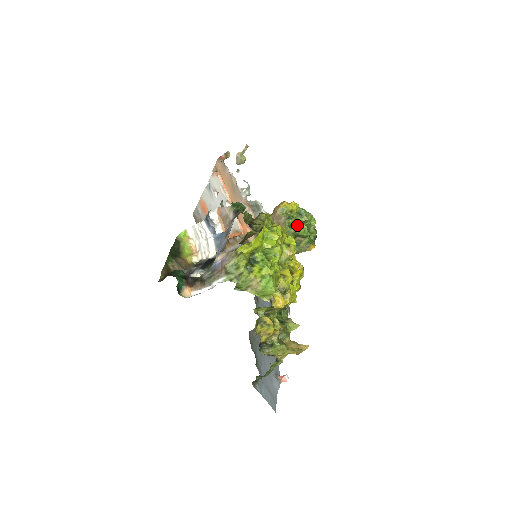
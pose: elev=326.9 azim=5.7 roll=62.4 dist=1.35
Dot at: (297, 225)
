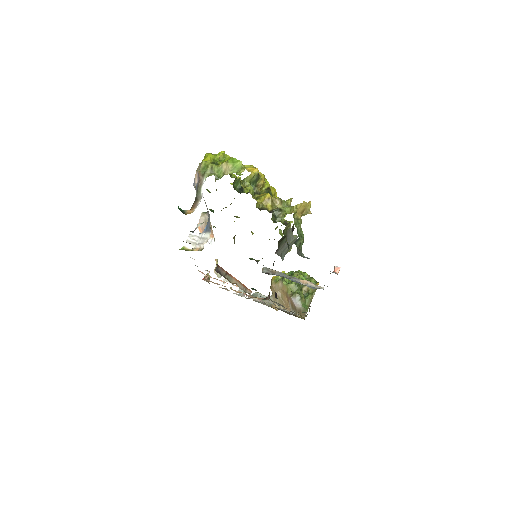
Dot at: occluded
